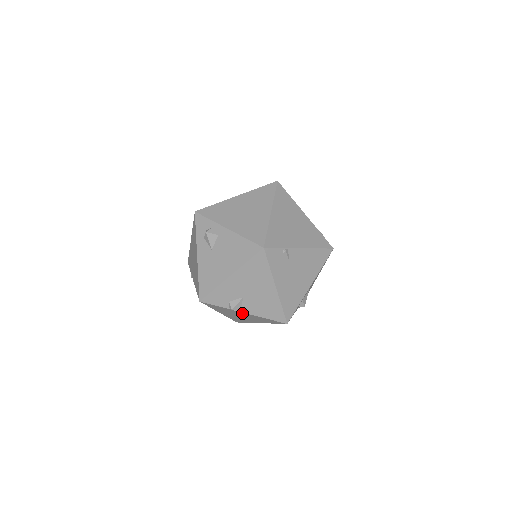
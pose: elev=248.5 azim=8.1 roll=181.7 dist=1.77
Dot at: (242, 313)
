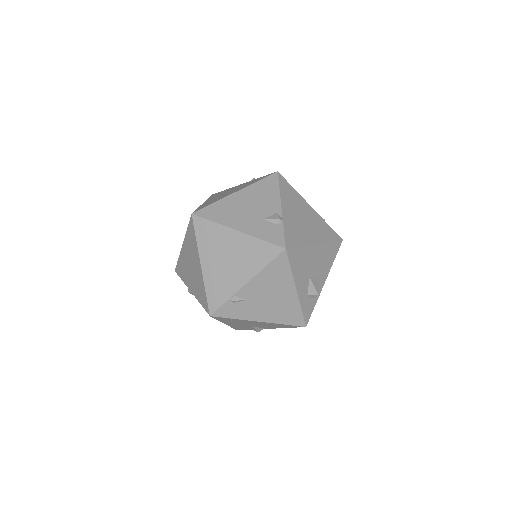
Dot at: occluded
